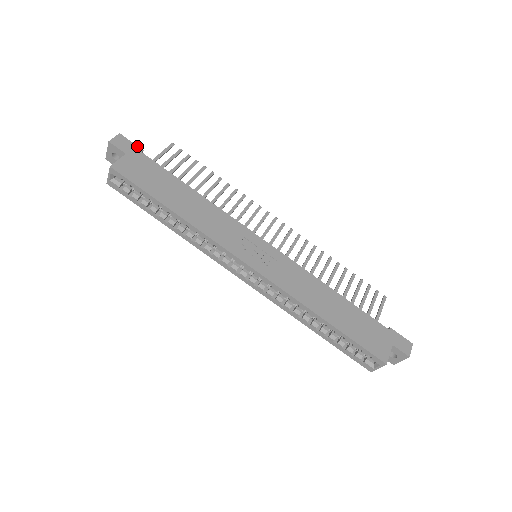
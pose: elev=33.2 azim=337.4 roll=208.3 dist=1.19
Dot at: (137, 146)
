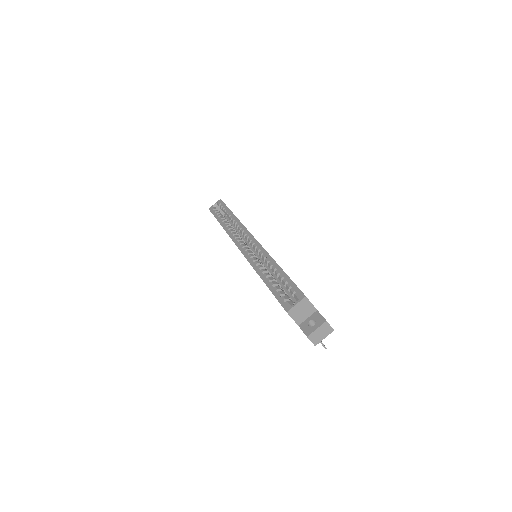
Dot at: occluded
